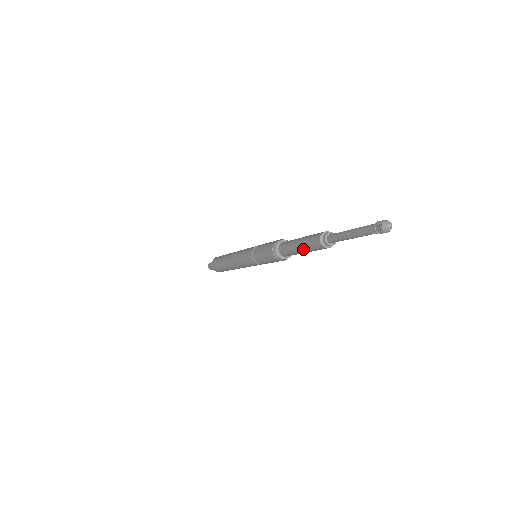
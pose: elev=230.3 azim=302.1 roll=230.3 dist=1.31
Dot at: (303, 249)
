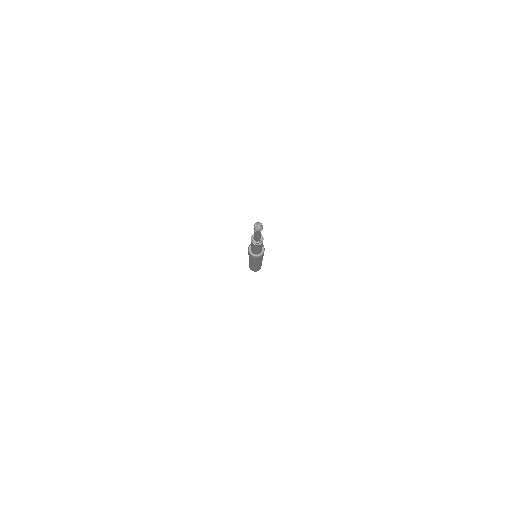
Dot at: (254, 249)
